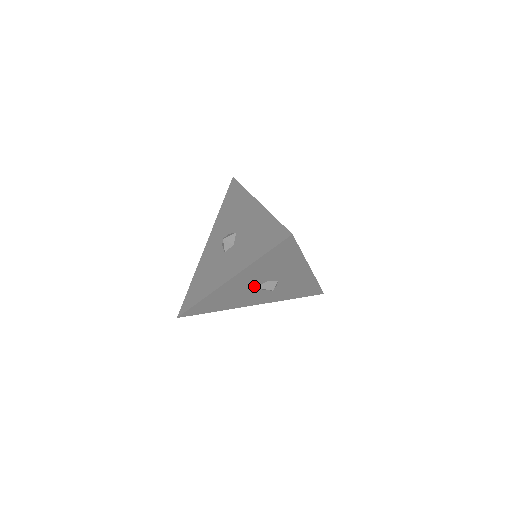
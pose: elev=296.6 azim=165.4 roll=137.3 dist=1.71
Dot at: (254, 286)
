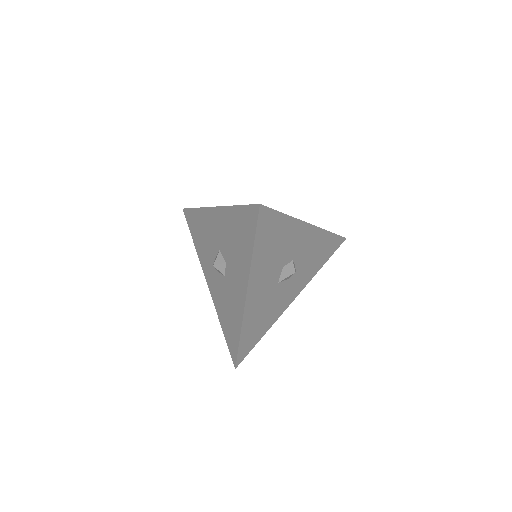
Dot at: (275, 283)
